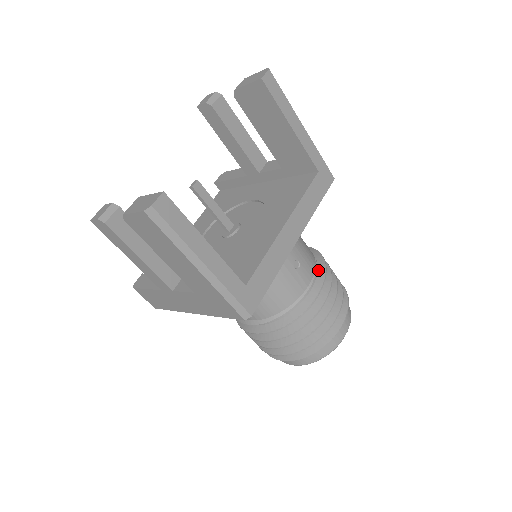
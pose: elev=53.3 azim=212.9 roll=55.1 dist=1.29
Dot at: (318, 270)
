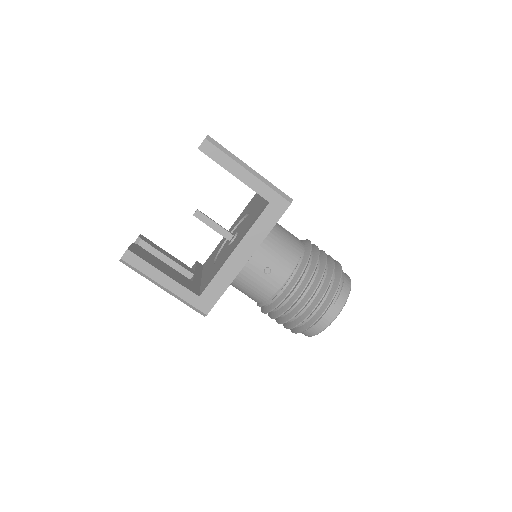
Dot at: (297, 271)
